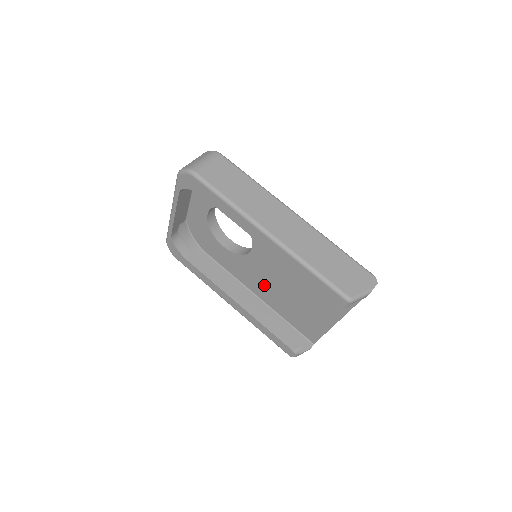
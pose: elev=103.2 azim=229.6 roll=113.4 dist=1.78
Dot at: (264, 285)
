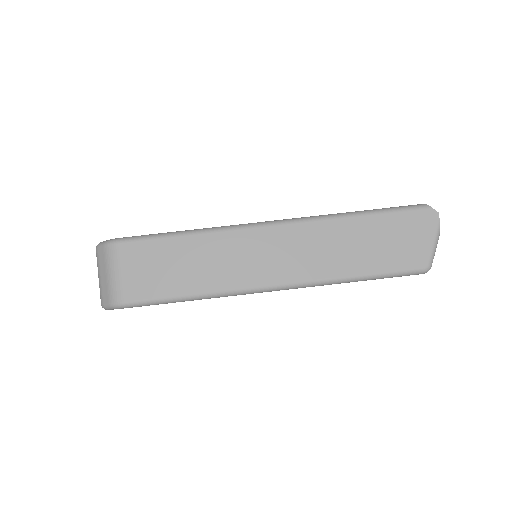
Dot at: occluded
